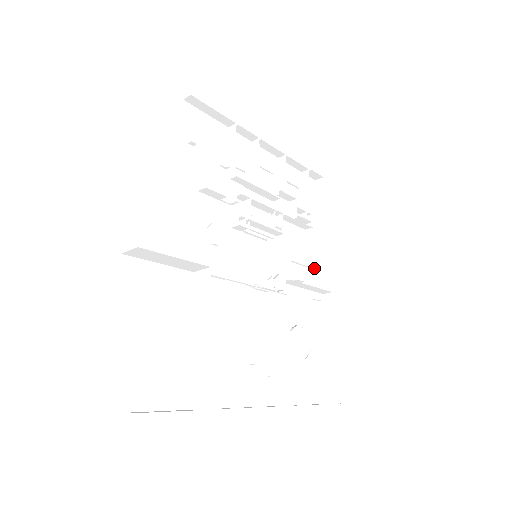
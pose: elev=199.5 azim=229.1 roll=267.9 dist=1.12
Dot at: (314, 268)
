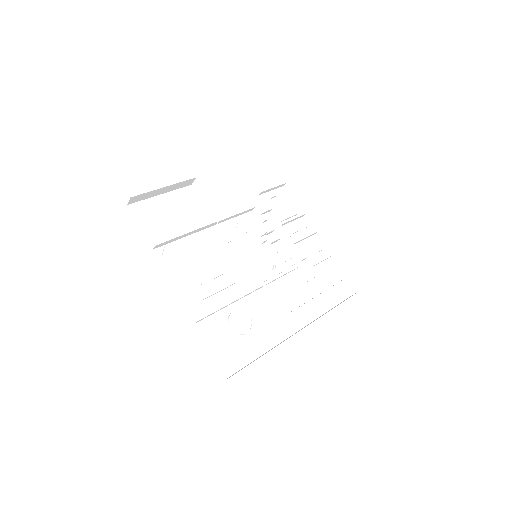
Dot at: occluded
